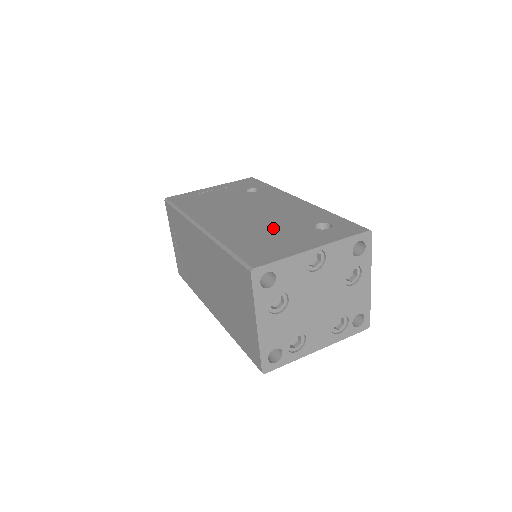
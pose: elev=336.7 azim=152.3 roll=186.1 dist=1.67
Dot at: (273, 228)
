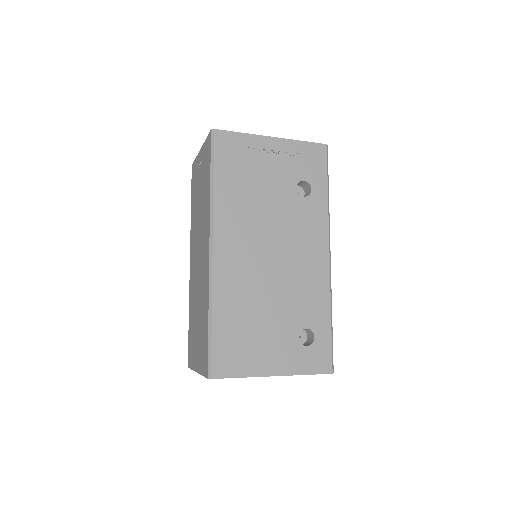
Dot at: (268, 309)
